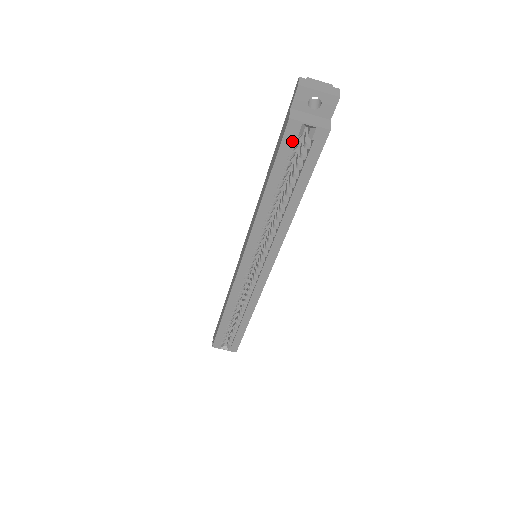
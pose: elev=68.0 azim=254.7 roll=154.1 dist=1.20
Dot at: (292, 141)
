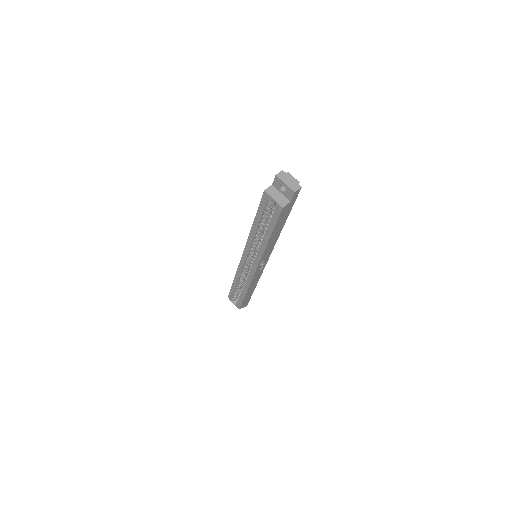
Dot at: (266, 203)
